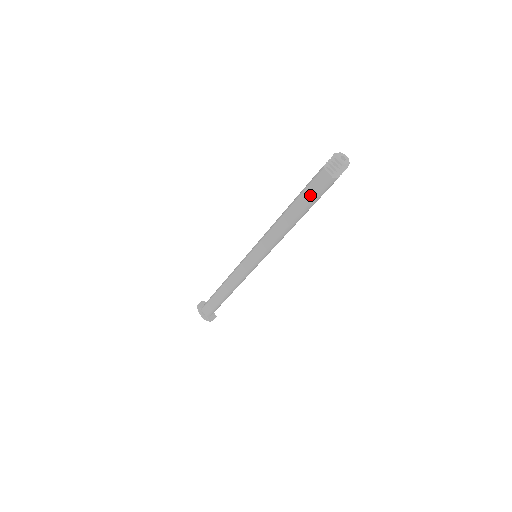
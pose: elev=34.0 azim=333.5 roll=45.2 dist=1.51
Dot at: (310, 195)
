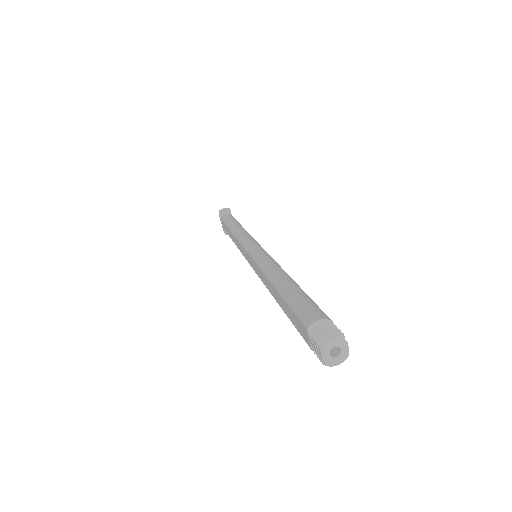
Dot at: (291, 317)
